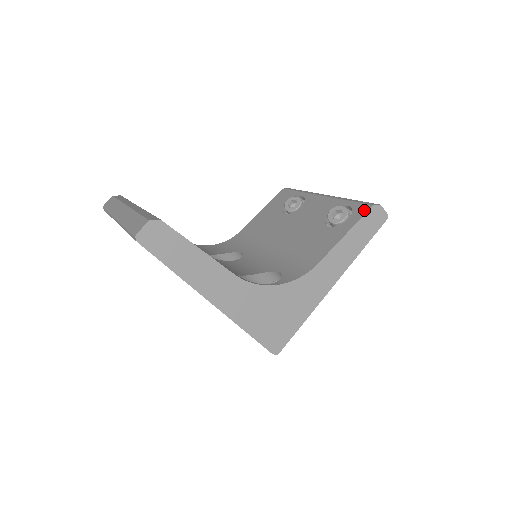
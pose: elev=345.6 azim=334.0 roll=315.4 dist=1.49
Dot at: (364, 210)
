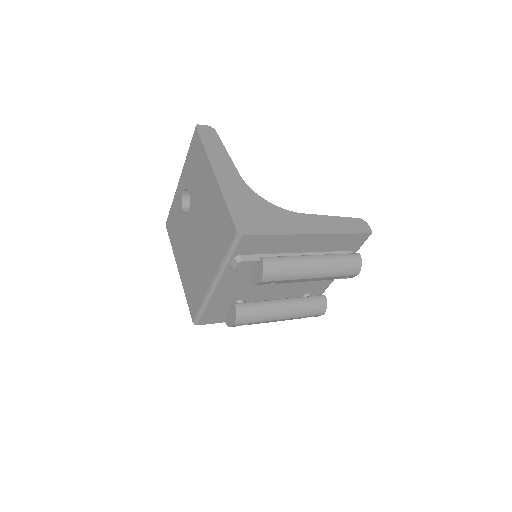
Dot at: occluded
